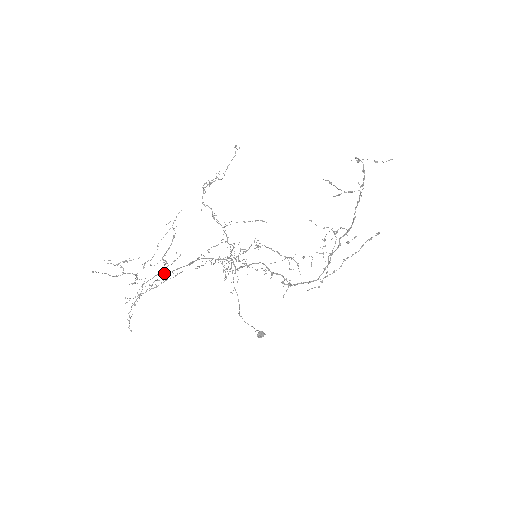
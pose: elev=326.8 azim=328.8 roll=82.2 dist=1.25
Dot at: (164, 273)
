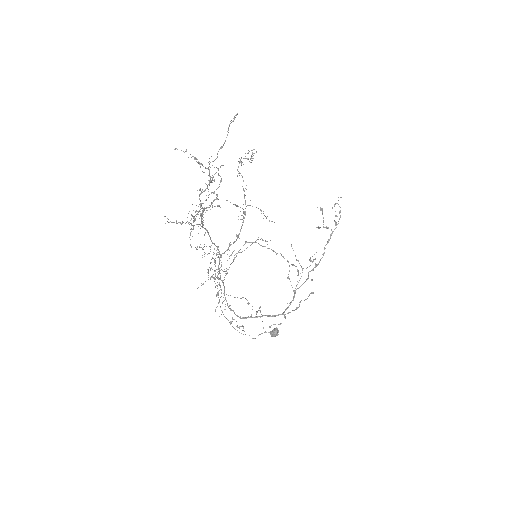
Dot at: (202, 215)
